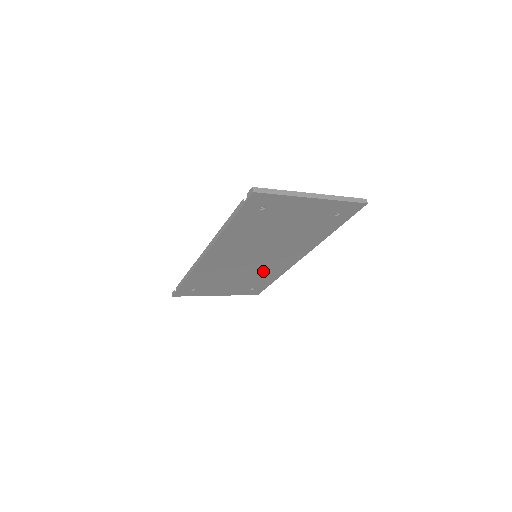
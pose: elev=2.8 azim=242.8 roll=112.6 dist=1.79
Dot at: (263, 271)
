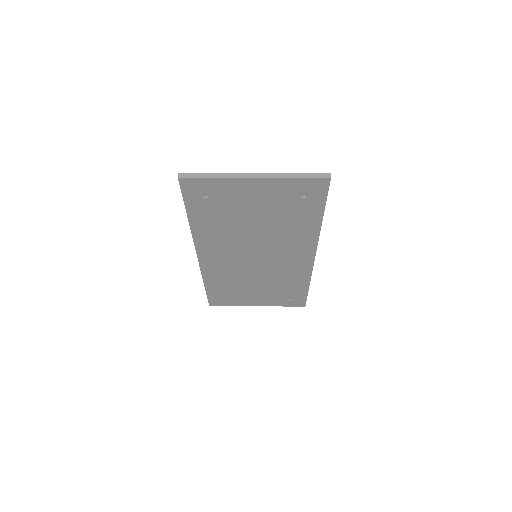
Dot at: (282, 275)
